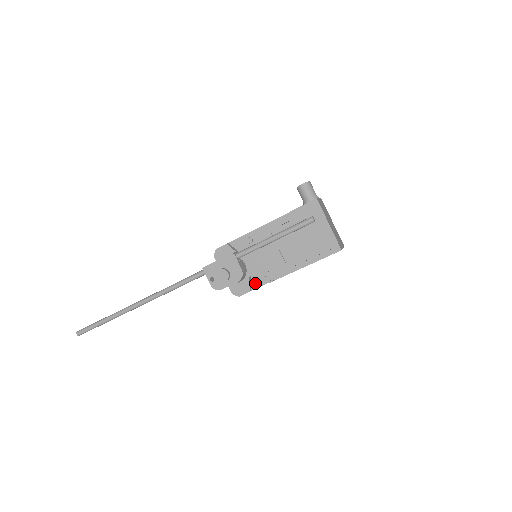
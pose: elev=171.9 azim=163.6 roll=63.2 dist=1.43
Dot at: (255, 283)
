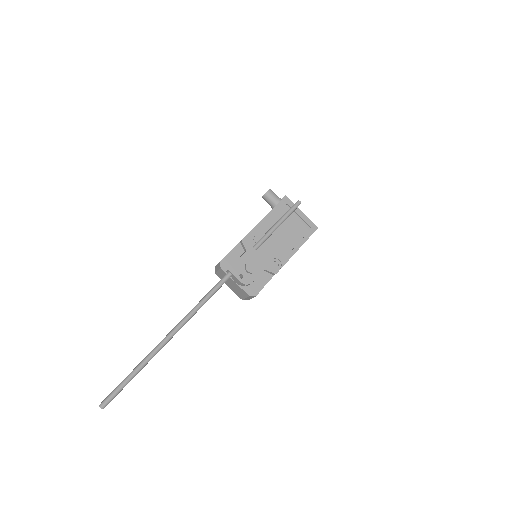
Dot at: (263, 280)
